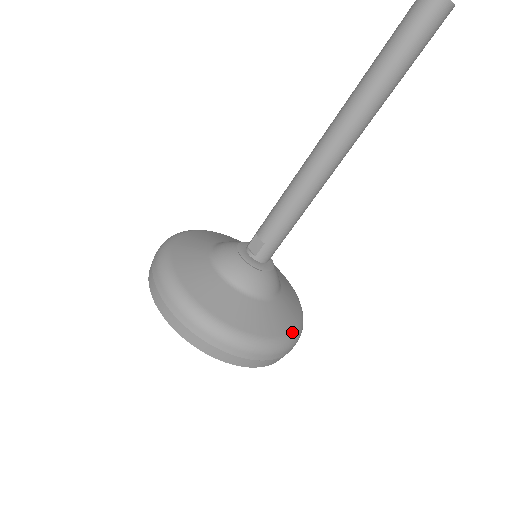
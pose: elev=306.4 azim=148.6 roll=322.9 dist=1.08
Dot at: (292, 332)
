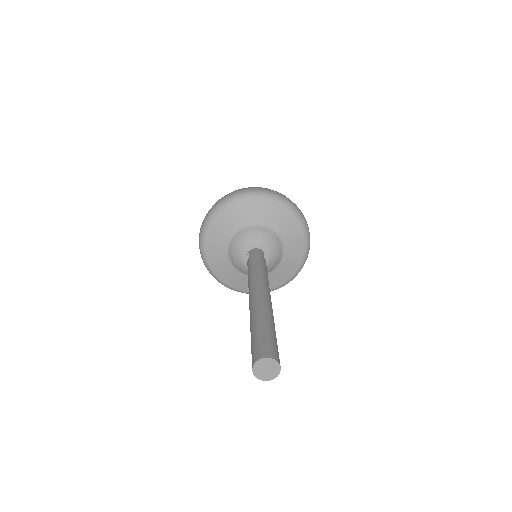
Dot at: occluded
